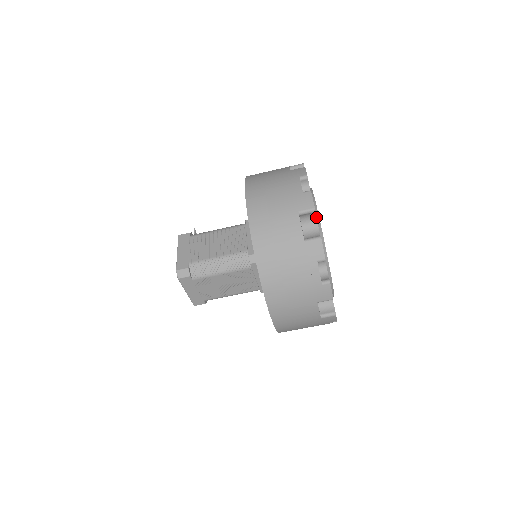
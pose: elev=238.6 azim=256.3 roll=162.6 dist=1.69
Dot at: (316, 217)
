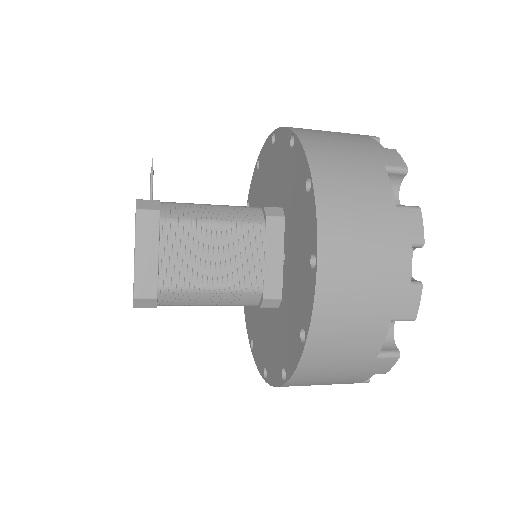
Dot at: occluded
